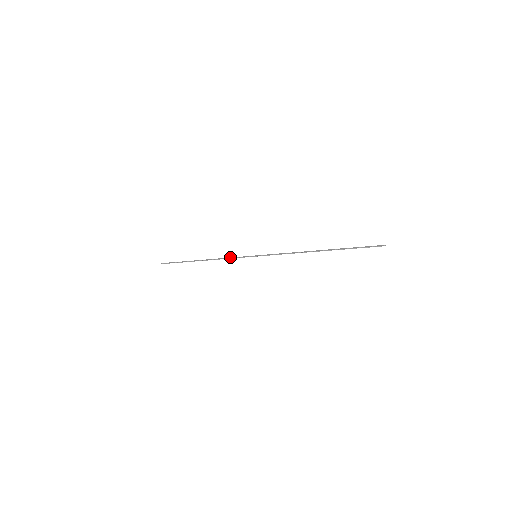
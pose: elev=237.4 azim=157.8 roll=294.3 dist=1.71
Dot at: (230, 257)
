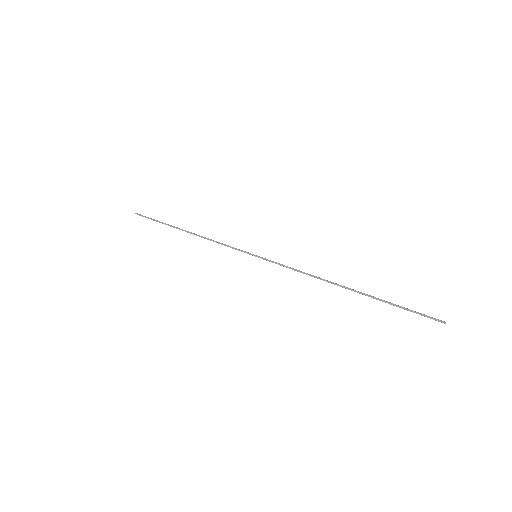
Dot at: (221, 243)
